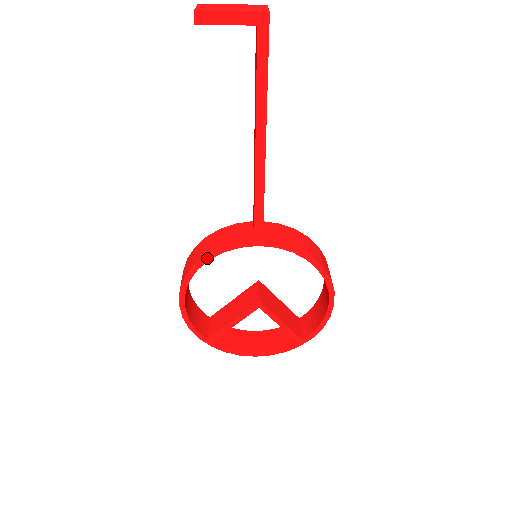
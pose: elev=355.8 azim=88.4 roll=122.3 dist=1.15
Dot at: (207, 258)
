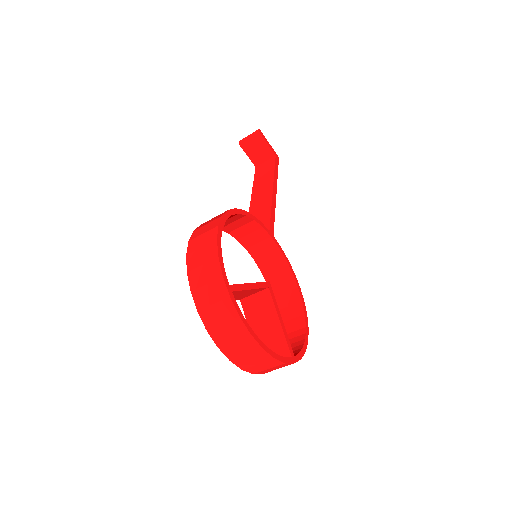
Dot at: (245, 213)
